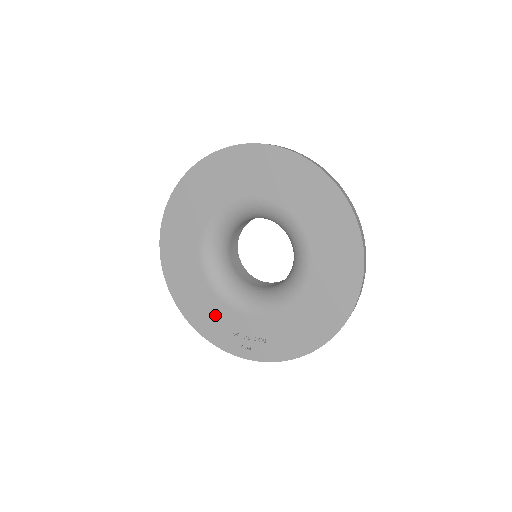
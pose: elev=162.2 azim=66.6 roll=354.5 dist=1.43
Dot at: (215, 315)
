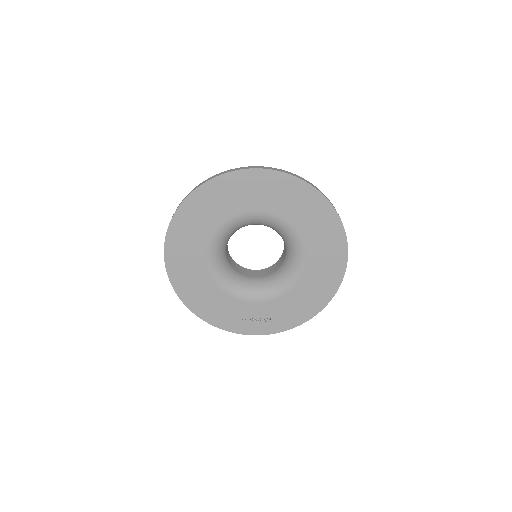
Dot at: (224, 308)
